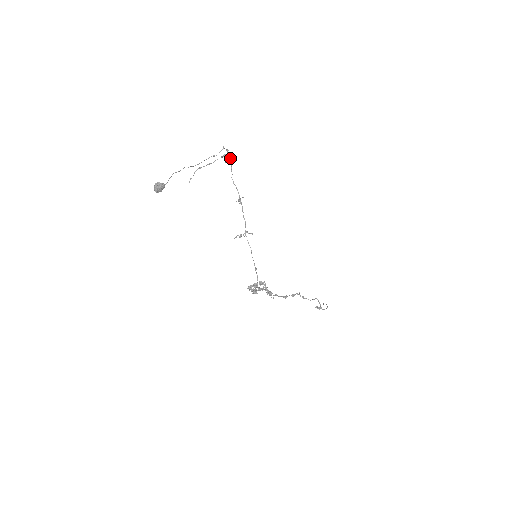
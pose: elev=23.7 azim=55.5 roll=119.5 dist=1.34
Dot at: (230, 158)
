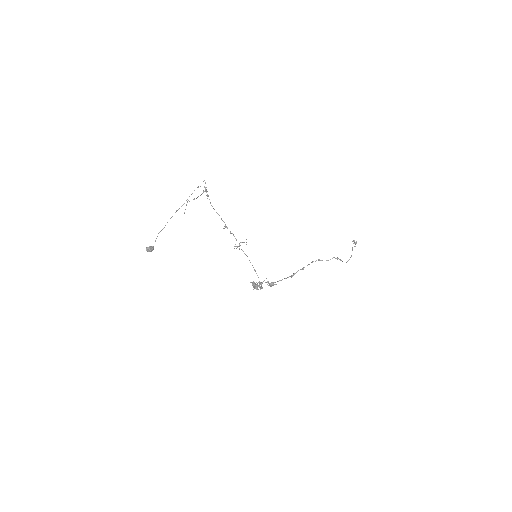
Dot at: (207, 196)
